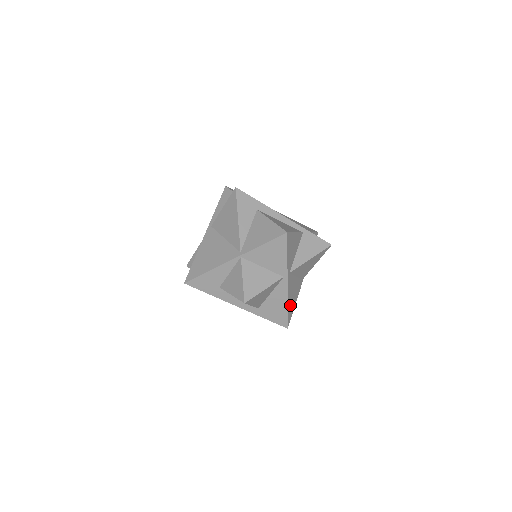
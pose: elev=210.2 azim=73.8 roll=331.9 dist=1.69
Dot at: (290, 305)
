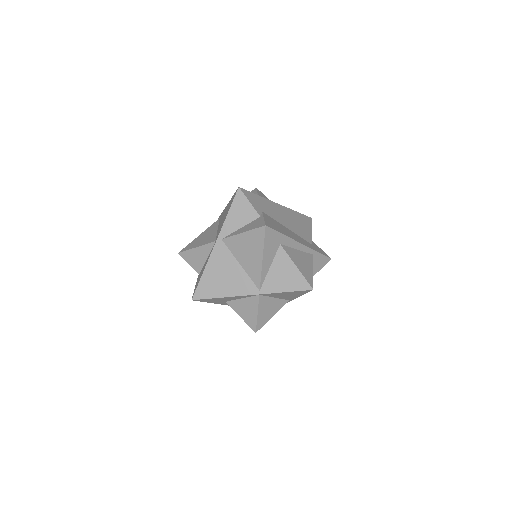
Dot at: occluded
